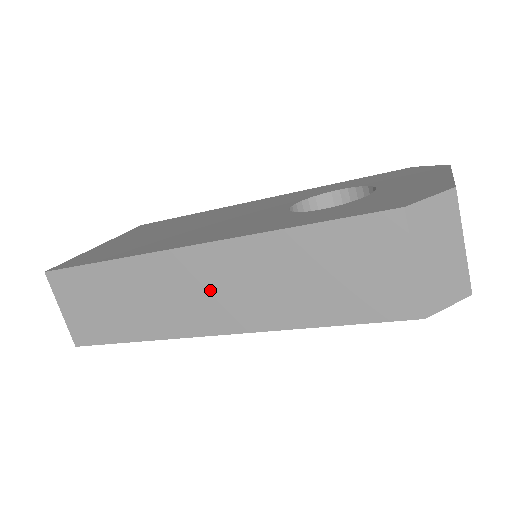
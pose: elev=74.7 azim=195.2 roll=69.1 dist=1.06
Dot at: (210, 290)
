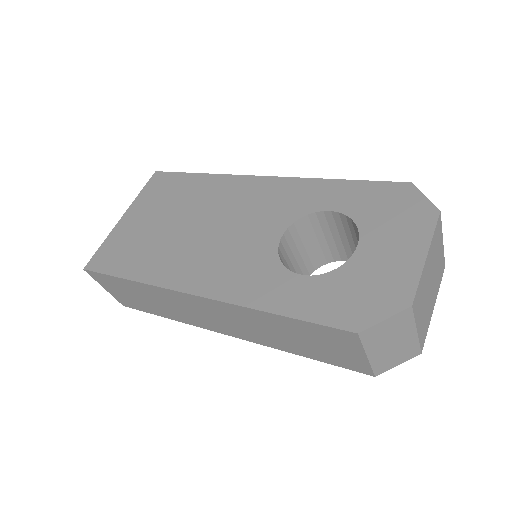
Dot at: (214, 317)
